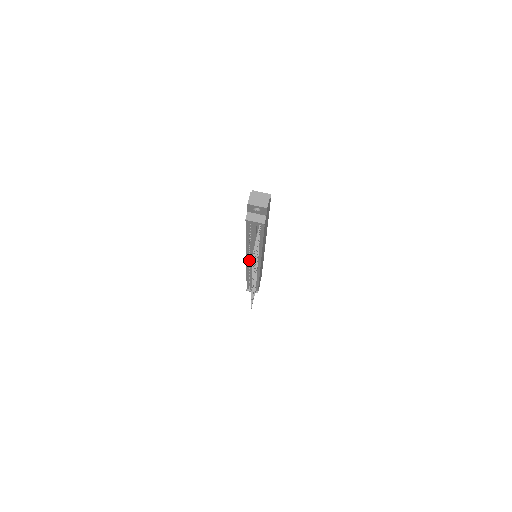
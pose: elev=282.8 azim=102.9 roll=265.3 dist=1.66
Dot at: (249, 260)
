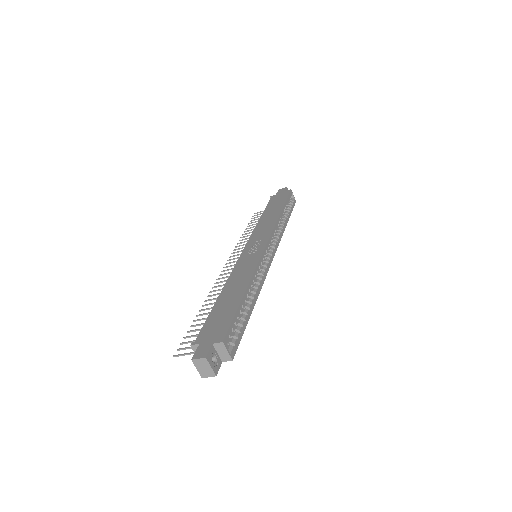
Dot at: occluded
